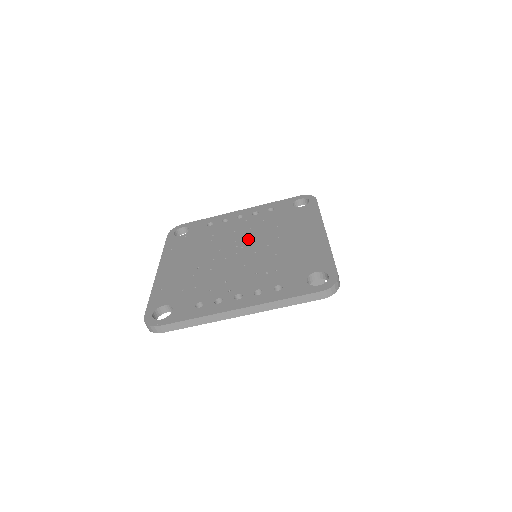
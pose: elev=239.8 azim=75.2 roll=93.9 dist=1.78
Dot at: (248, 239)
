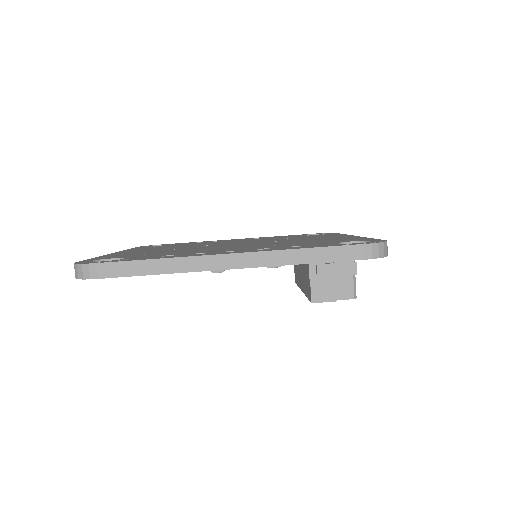
Dot at: occluded
